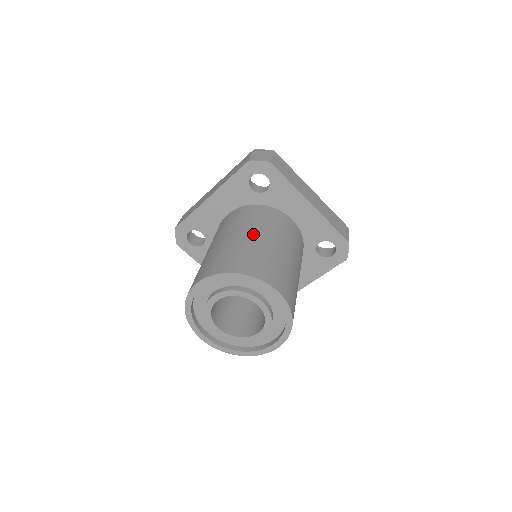
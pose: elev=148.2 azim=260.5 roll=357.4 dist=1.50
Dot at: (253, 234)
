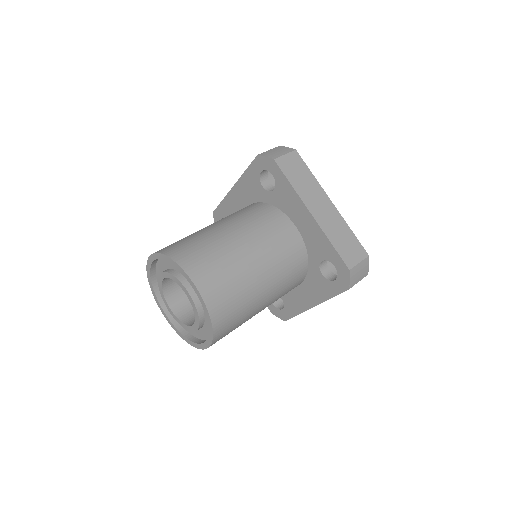
Dot at: (226, 228)
